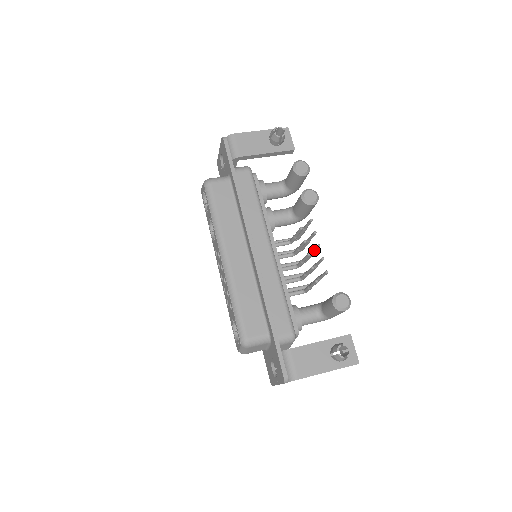
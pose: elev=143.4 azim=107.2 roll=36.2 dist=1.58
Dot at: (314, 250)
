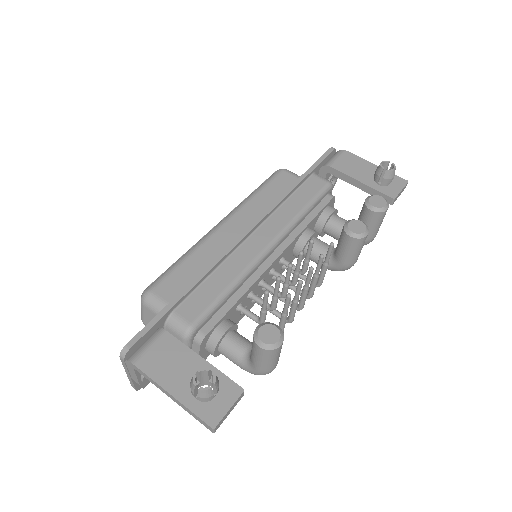
Dot at: (307, 277)
